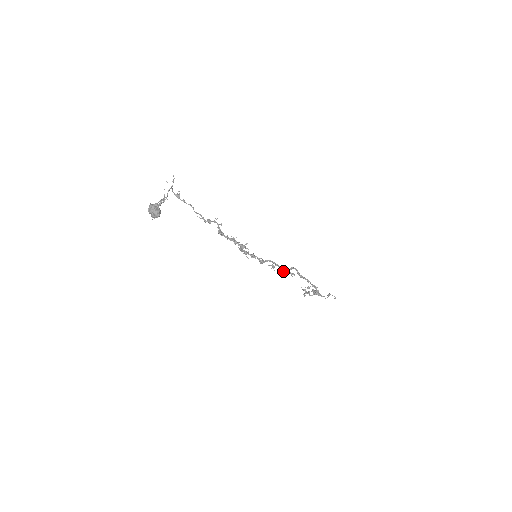
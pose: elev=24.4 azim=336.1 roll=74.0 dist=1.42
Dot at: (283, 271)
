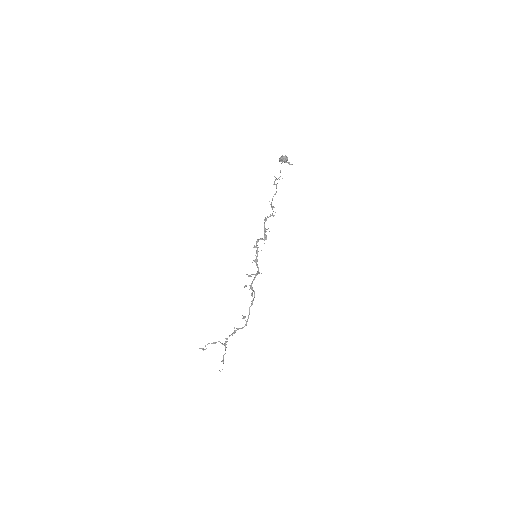
Dot at: occluded
